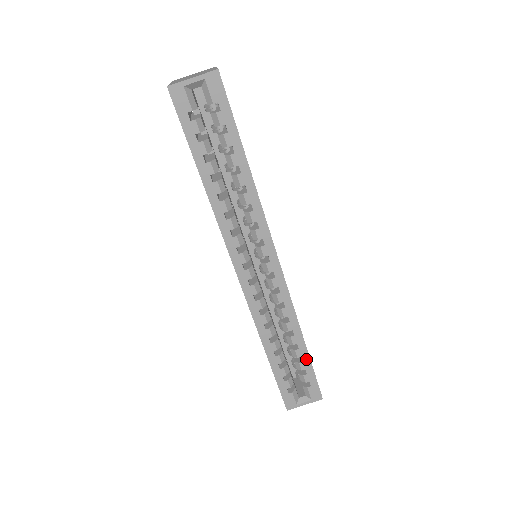
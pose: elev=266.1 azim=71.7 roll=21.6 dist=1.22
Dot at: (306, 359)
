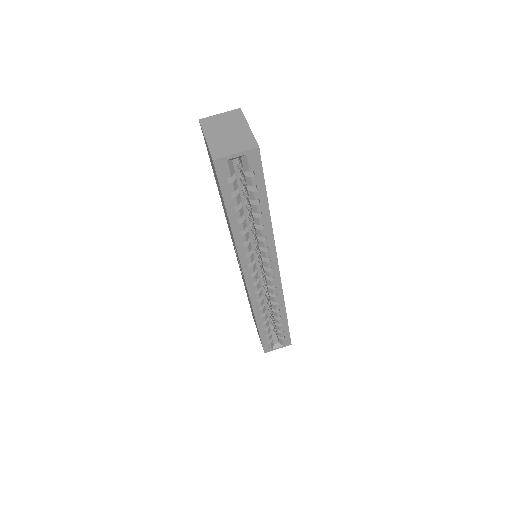
Dot at: (285, 324)
